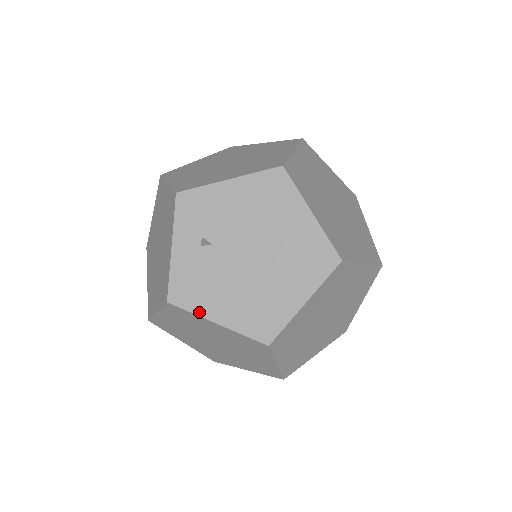
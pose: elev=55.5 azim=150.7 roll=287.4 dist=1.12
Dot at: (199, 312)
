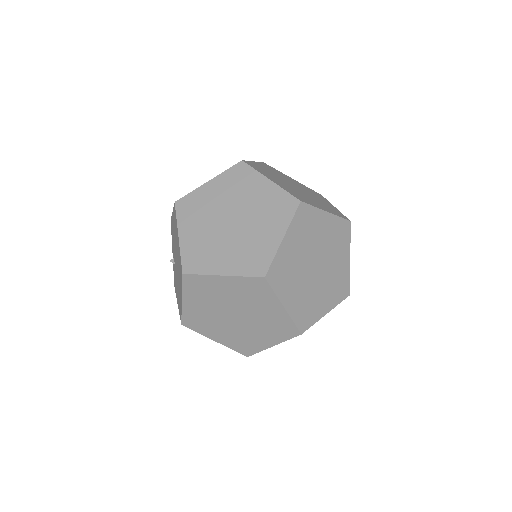
Dot at: occluded
